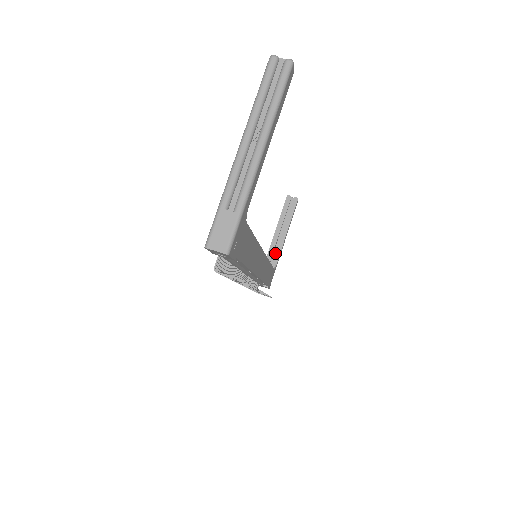
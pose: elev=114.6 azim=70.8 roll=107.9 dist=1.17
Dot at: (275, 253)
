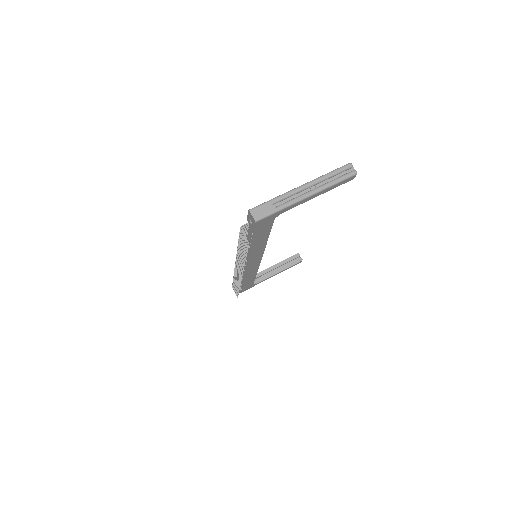
Dot at: (262, 277)
